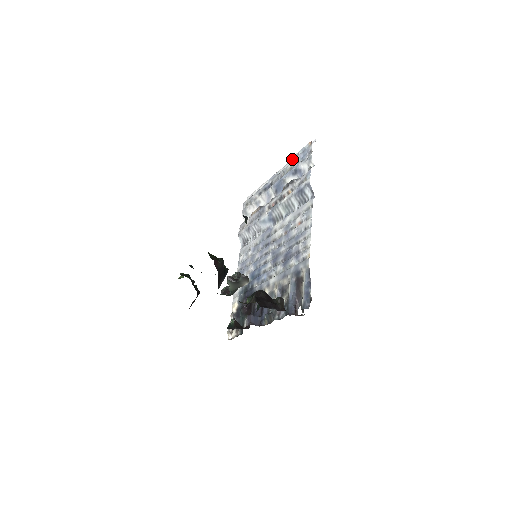
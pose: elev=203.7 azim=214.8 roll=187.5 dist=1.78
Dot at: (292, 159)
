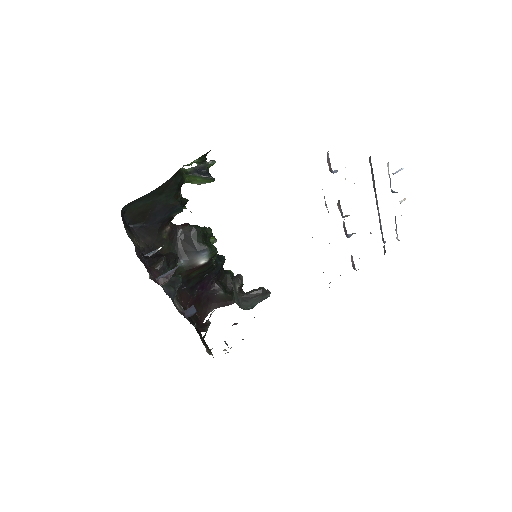
Dot at: occluded
